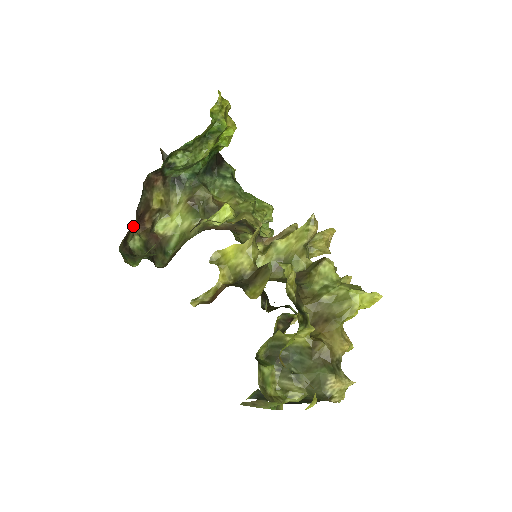
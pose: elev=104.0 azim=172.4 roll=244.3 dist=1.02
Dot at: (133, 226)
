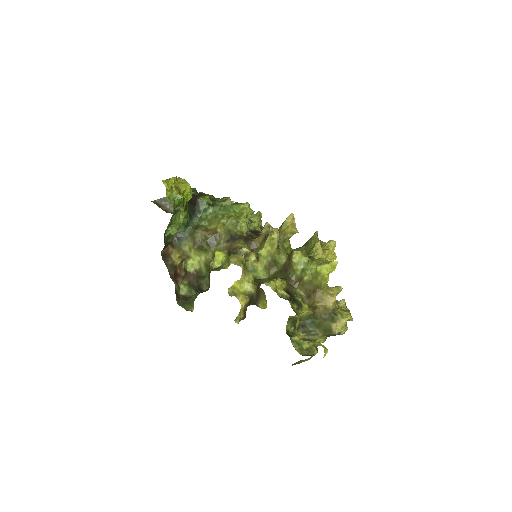
Dot at: (175, 287)
